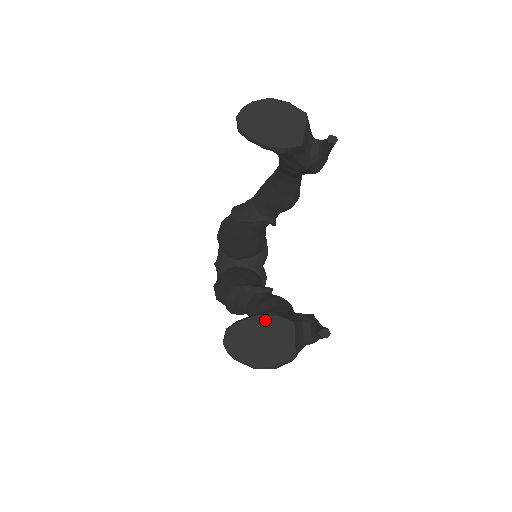
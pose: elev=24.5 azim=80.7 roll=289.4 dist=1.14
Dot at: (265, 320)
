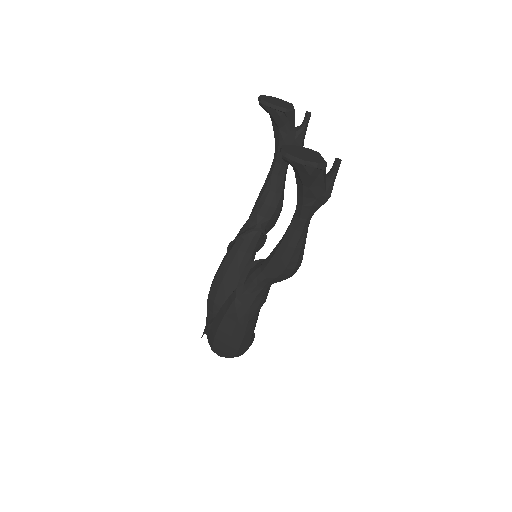
Dot at: (302, 148)
